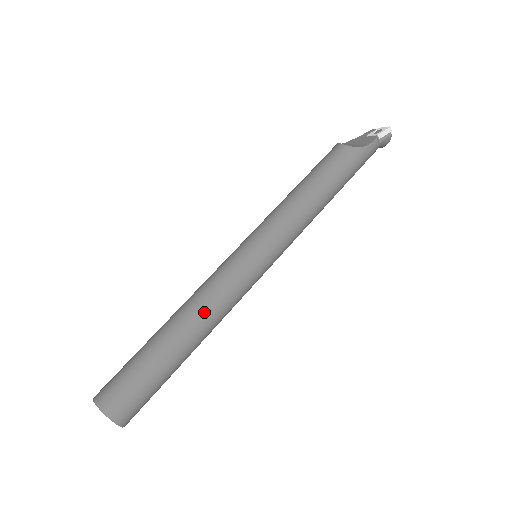
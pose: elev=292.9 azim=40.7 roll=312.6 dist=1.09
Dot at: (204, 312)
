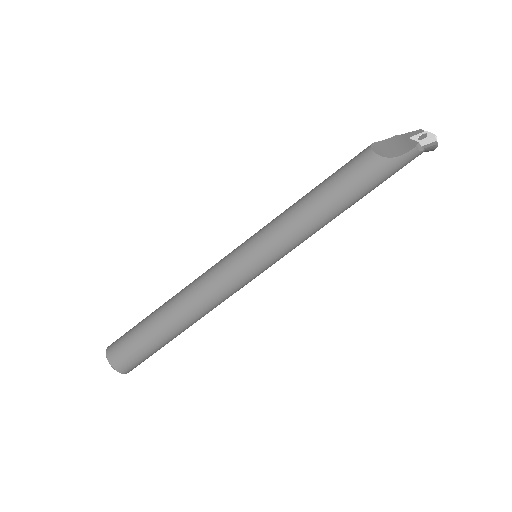
Dot at: (195, 304)
